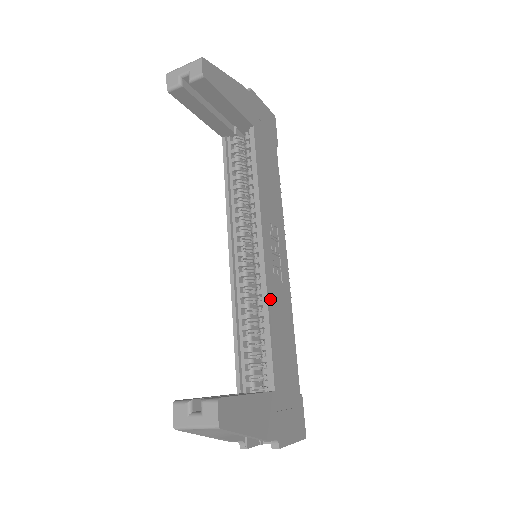
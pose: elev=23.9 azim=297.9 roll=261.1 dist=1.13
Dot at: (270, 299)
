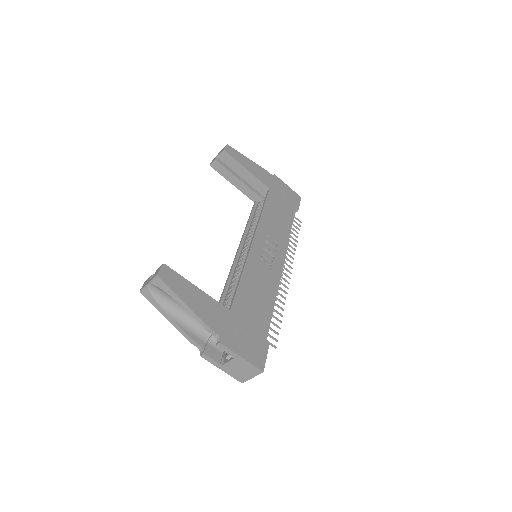
Dot at: (249, 266)
